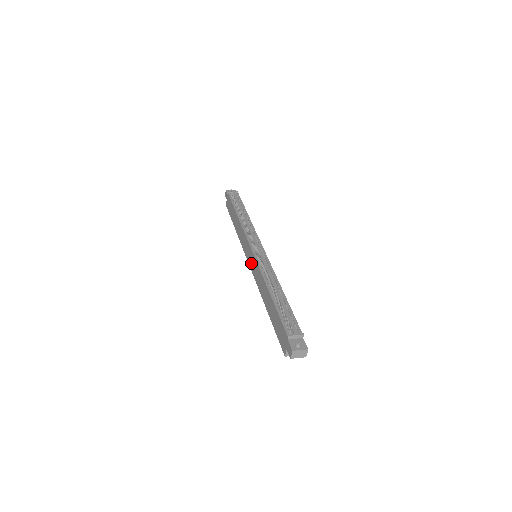
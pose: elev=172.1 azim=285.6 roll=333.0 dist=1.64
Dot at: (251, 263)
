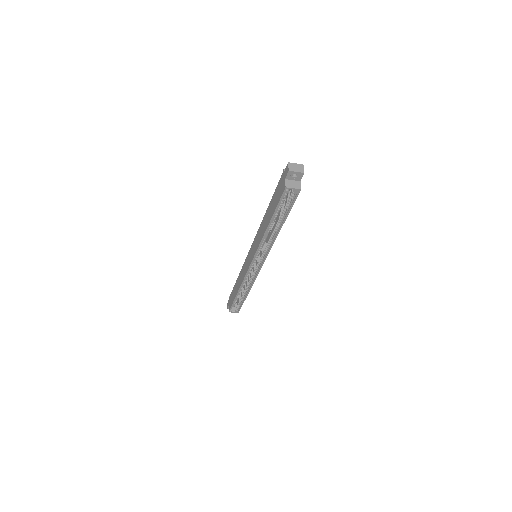
Dot at: (251, 255)
